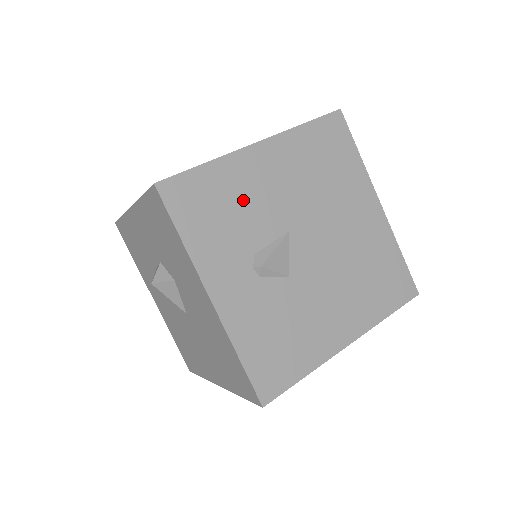
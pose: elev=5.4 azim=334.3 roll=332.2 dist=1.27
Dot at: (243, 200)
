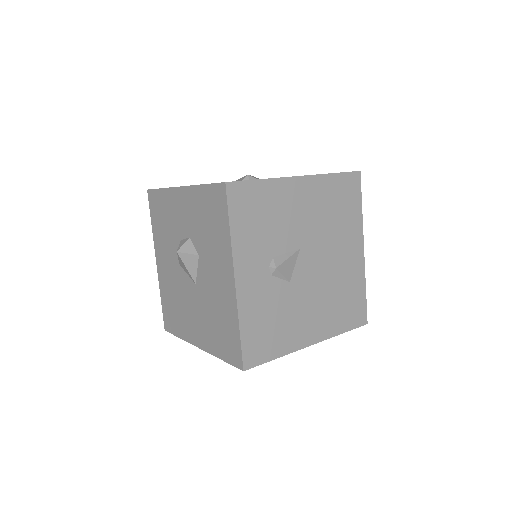
Dot at: (278, 215)
